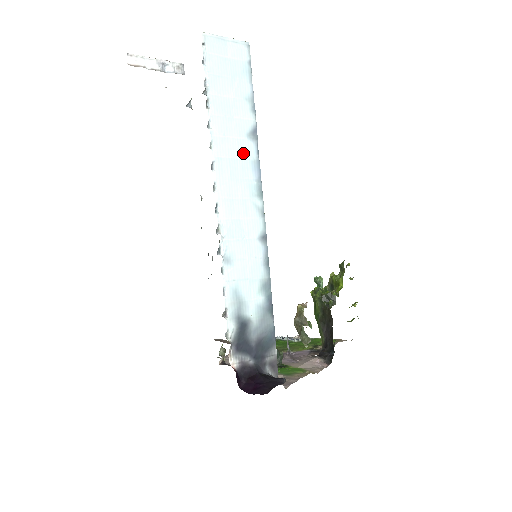
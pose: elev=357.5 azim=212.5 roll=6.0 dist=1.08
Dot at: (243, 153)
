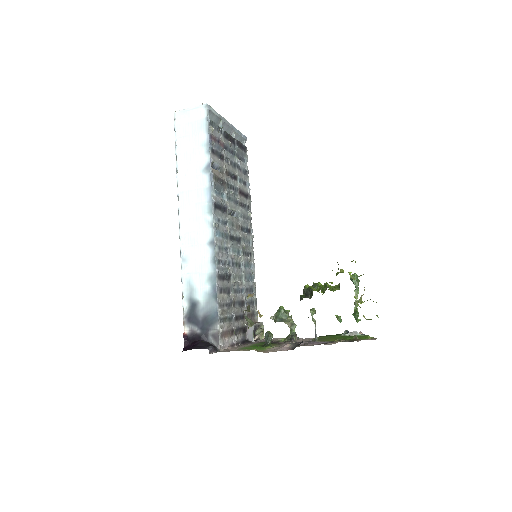
Dot at: (199, 184)
